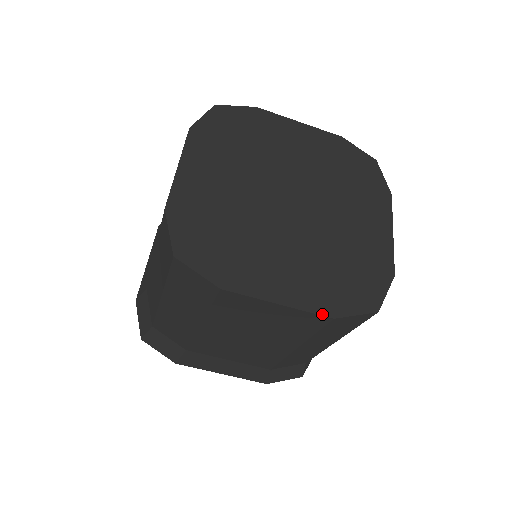
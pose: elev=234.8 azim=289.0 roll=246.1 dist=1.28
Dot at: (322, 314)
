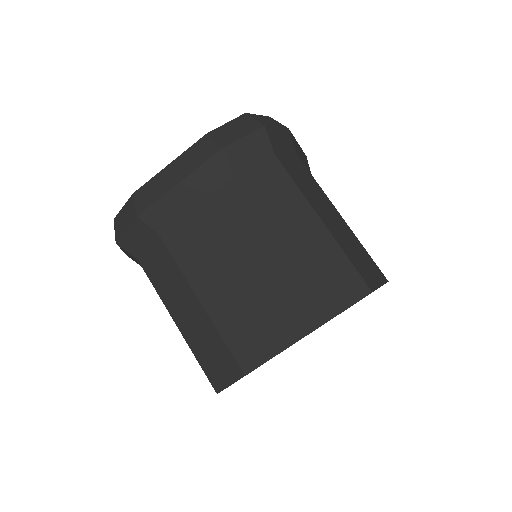
Dot at: occluded
